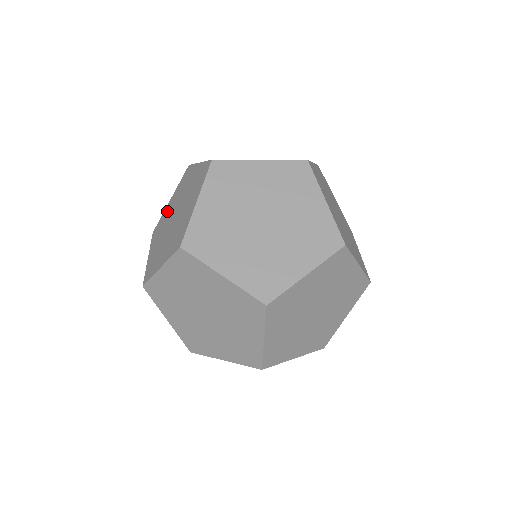
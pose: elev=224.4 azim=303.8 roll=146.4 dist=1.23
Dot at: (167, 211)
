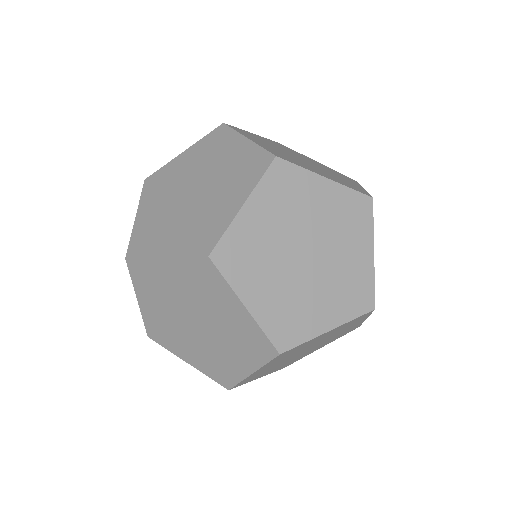
Dot at: occluded
